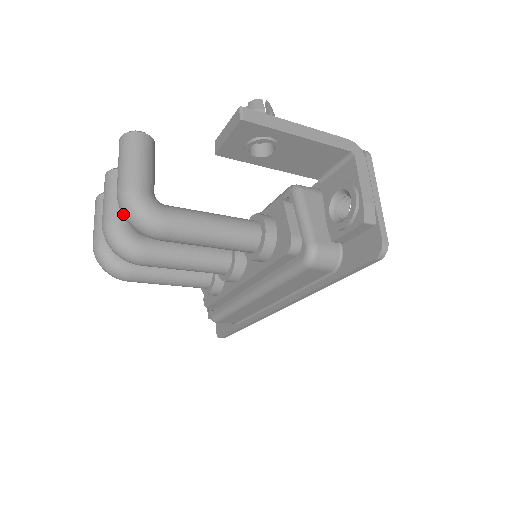
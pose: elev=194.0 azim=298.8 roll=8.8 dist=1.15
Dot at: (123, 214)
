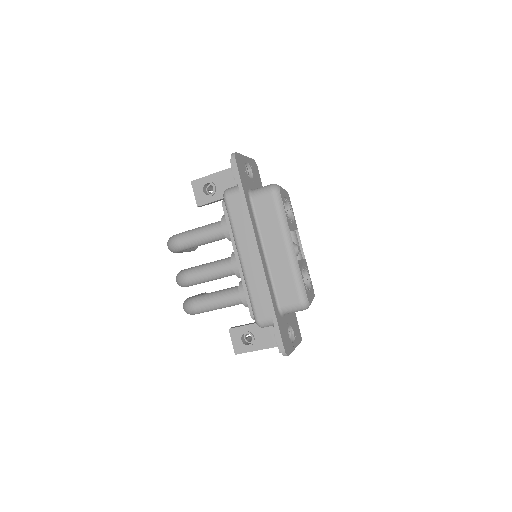
Dot at: (168, 248)
